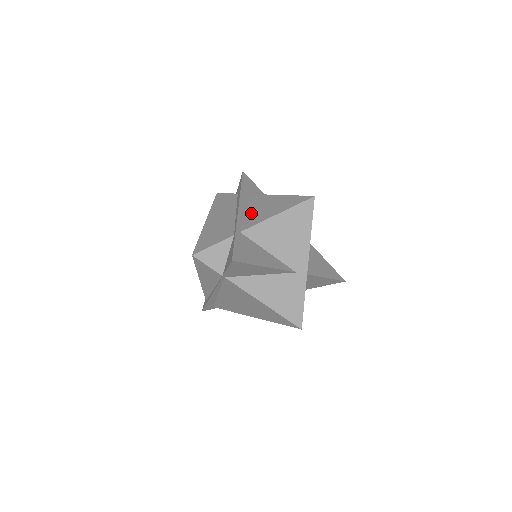
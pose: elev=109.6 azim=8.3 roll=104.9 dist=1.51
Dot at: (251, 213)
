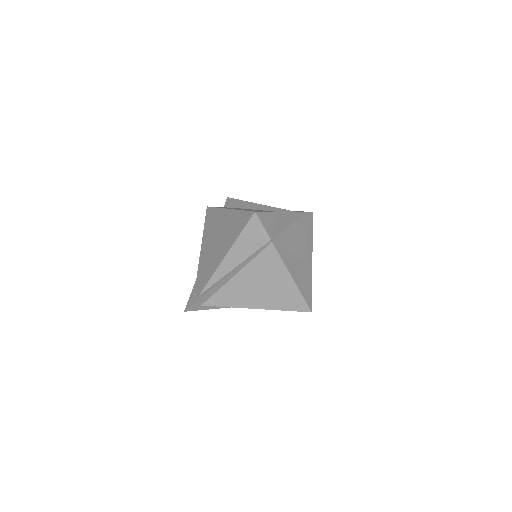
Dot at: occluded
